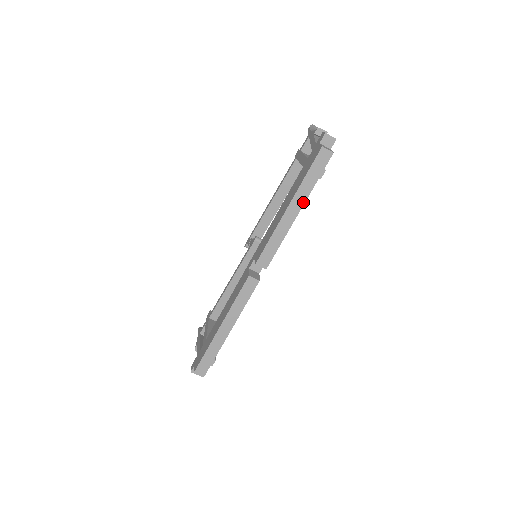
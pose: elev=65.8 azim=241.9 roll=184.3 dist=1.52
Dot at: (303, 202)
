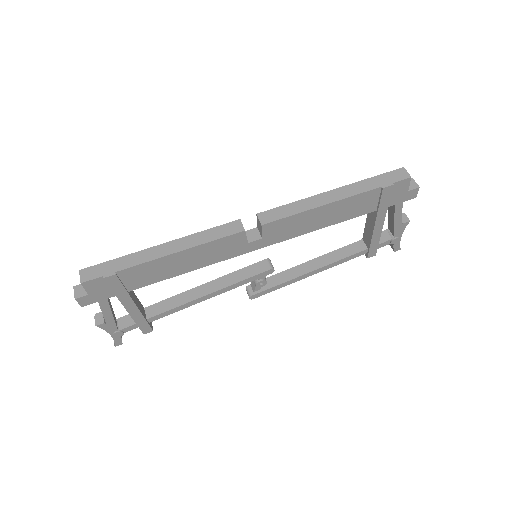
Dot at: (351, 195)
